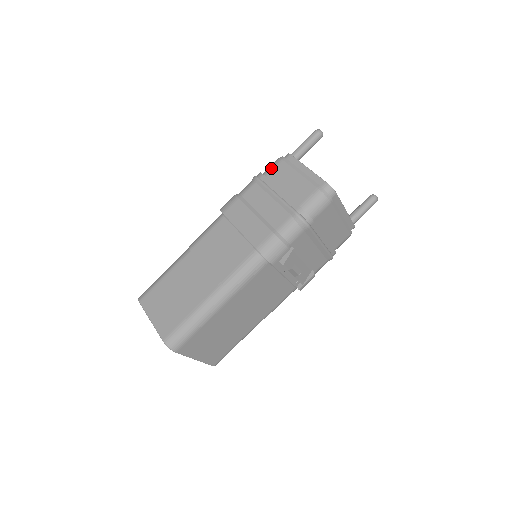
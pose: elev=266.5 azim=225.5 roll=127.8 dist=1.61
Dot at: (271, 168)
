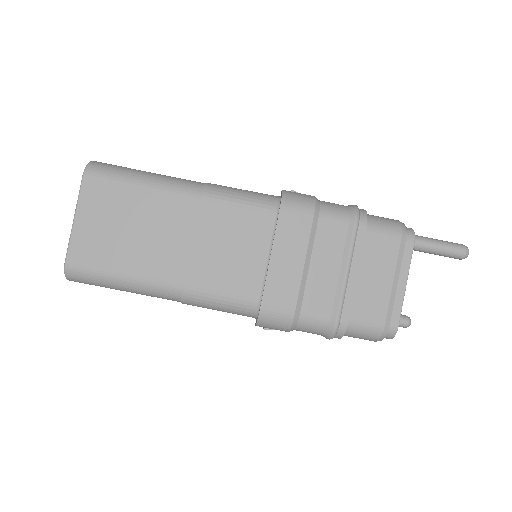
Dot at: (381, 230)
